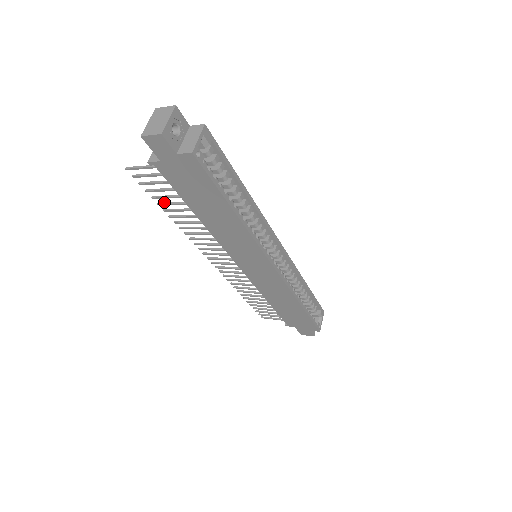
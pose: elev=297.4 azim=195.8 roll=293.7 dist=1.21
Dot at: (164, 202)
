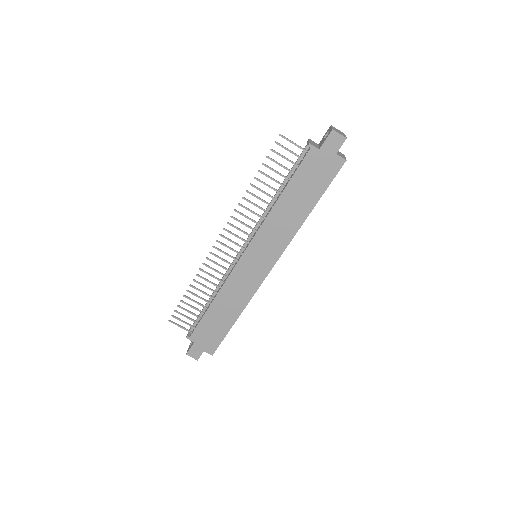
Dot at: occluded
